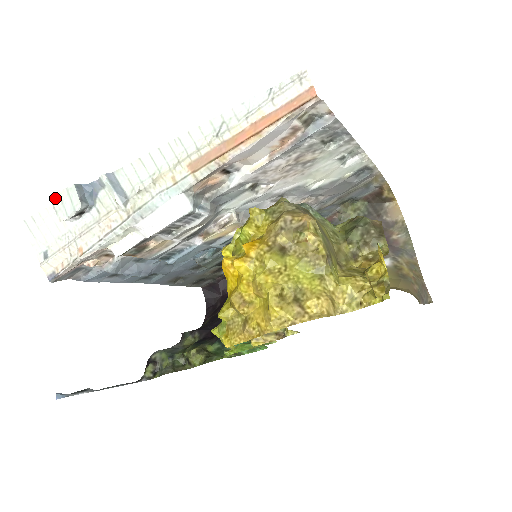
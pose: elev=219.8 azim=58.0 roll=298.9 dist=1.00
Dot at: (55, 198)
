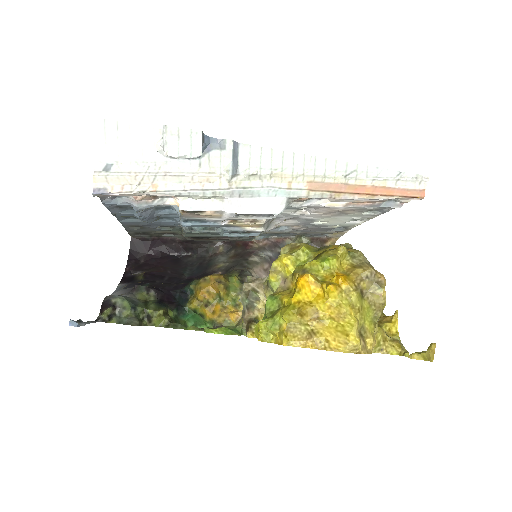
Dot at: (171, 129)
